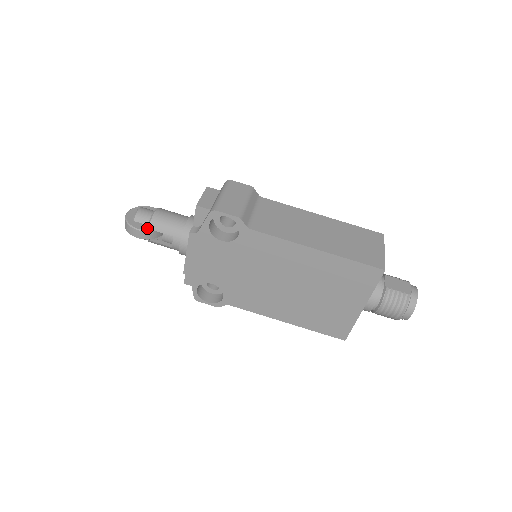
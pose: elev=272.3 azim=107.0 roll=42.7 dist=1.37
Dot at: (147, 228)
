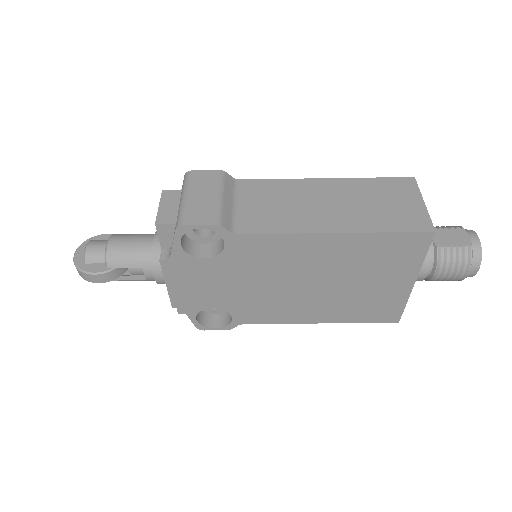
Dot at: (105, 267)
